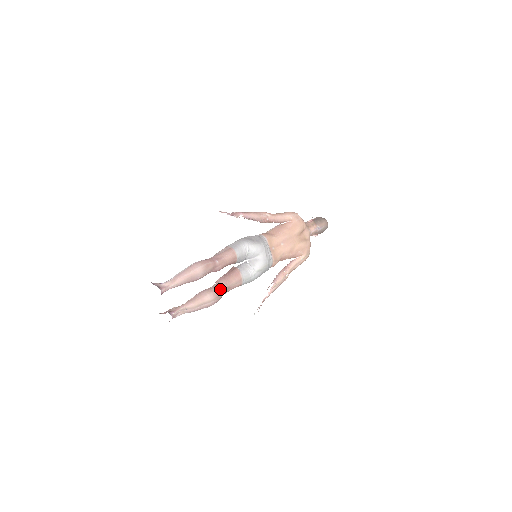
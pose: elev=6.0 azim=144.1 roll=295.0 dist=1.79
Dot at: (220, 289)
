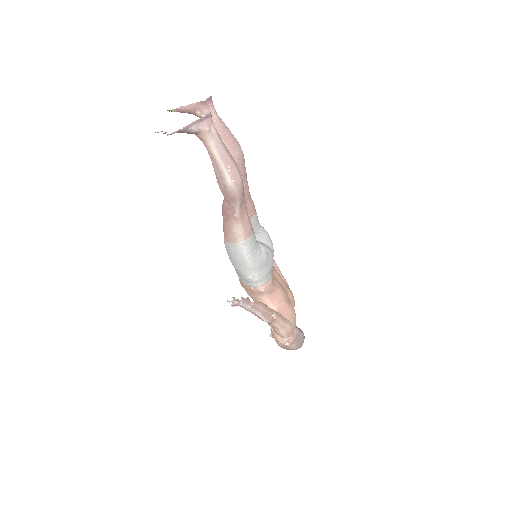
Dot at: occluded
